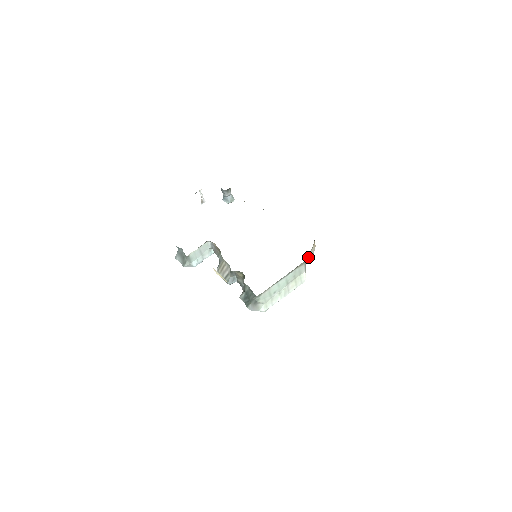
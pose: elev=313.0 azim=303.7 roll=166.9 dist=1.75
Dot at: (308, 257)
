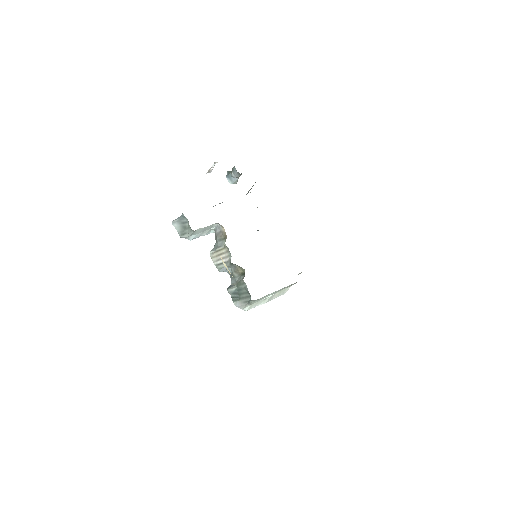
Dot at: (298, 274)
